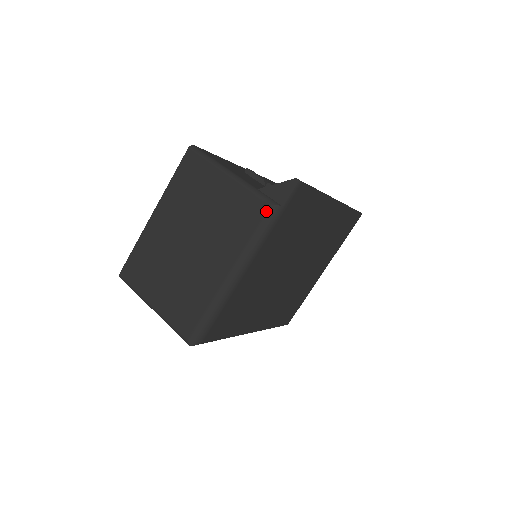
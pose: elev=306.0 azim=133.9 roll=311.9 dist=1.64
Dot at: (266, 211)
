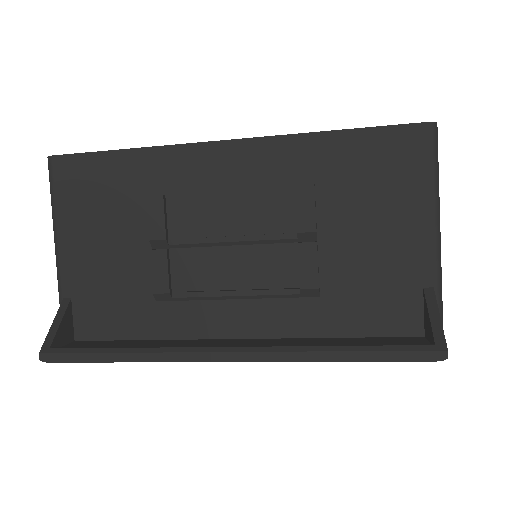
Dot at: occluded
